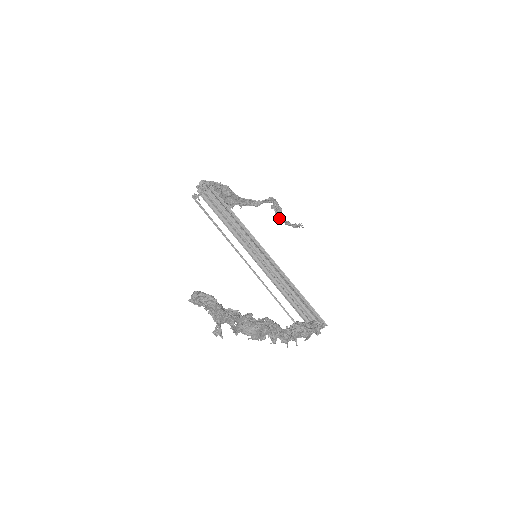
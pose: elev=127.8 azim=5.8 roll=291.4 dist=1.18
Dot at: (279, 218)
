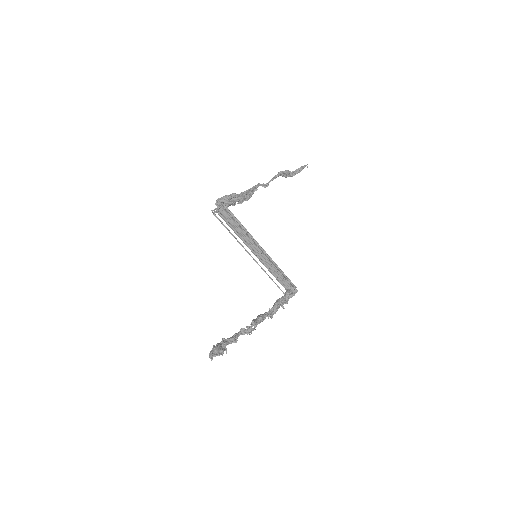
Dot at: (285, 177)
